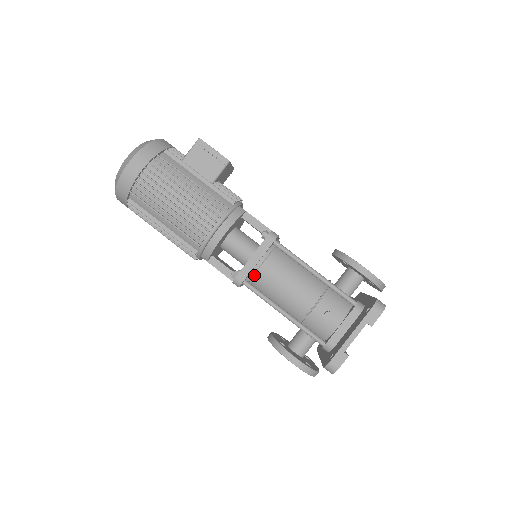
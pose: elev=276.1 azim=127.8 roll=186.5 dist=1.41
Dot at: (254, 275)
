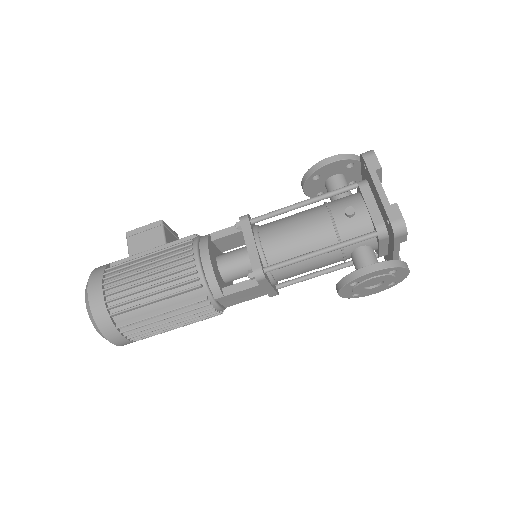
Dot at: (266, 258)
